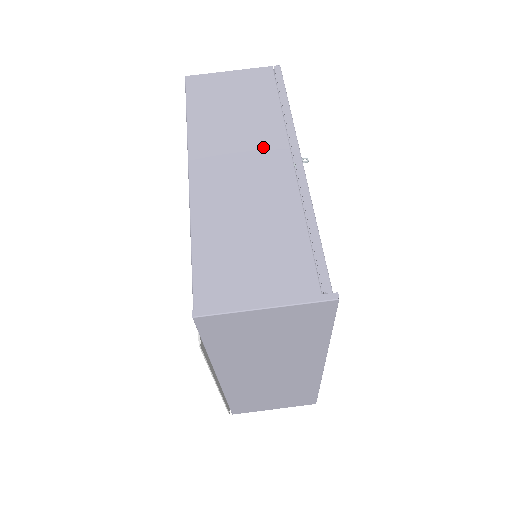
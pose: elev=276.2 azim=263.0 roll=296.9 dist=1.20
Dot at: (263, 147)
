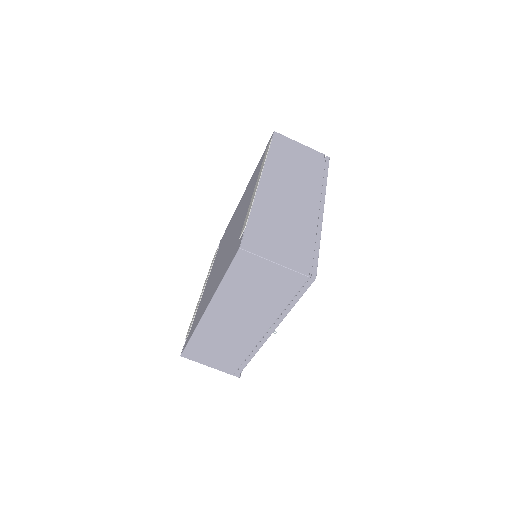
Dot at: (255, 321)
